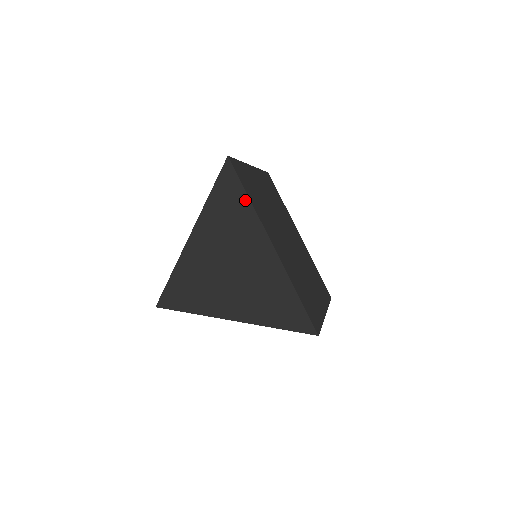
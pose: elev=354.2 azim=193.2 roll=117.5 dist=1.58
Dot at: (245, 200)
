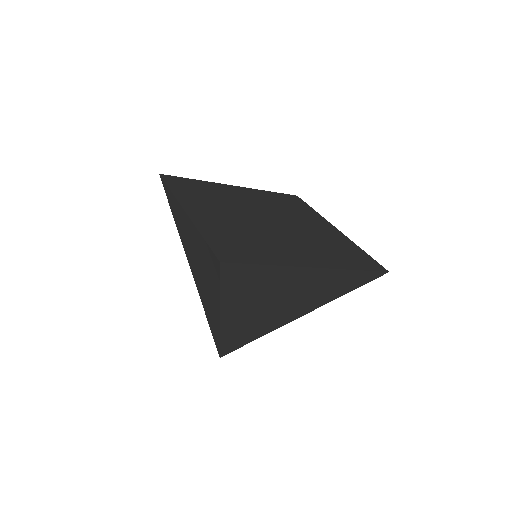
Dot at: (264, 269)
